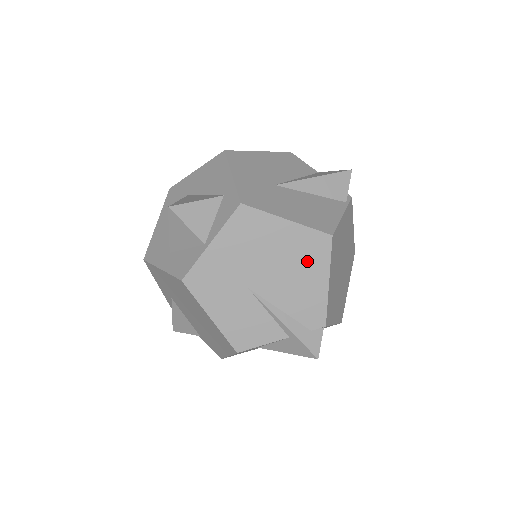
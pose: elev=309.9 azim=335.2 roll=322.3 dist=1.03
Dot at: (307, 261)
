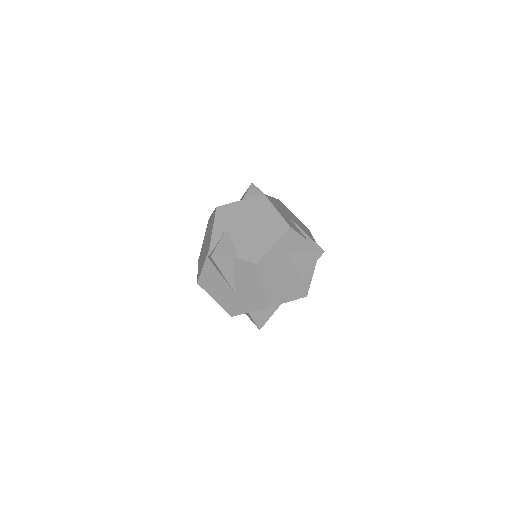
Dot at: (305, 229)
